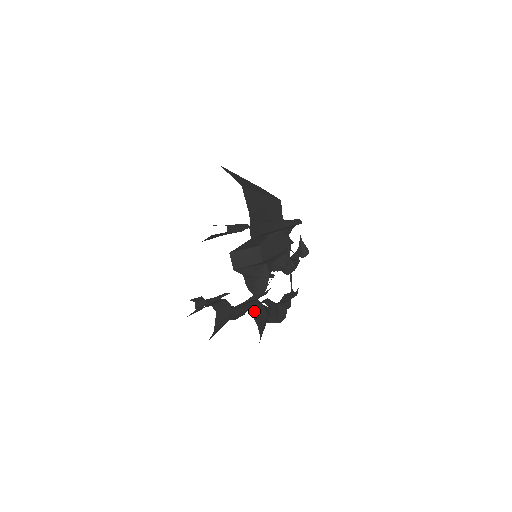
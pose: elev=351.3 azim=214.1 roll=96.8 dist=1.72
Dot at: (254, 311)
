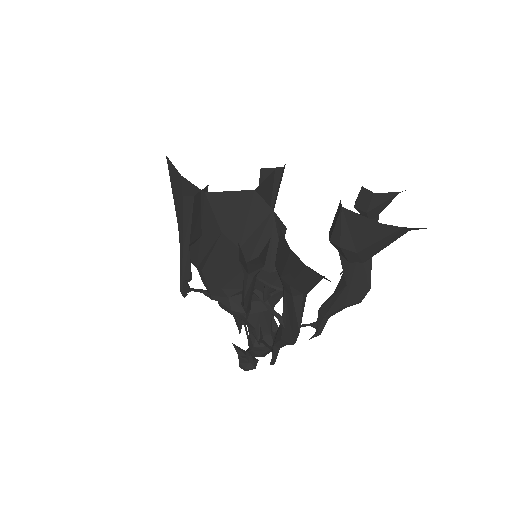
Dot at: occluded
